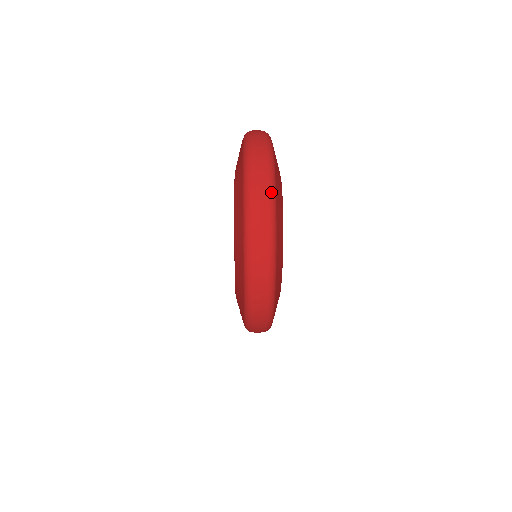
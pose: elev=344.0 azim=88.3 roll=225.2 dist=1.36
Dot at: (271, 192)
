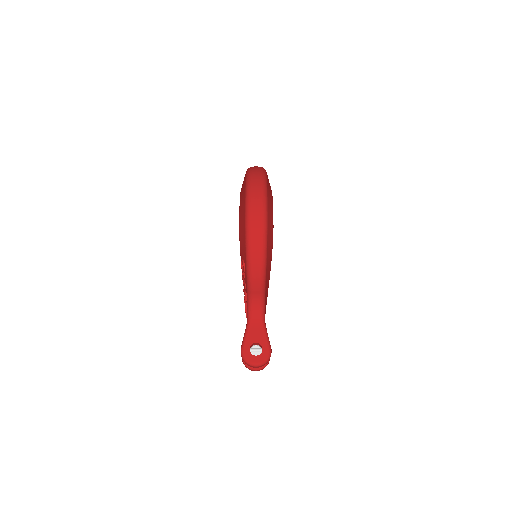
Dot at: occluded
